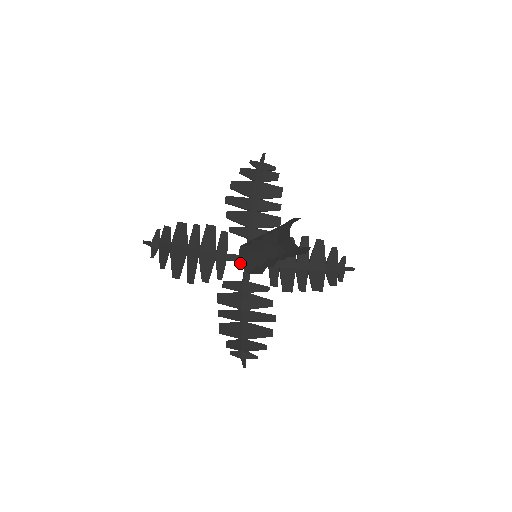
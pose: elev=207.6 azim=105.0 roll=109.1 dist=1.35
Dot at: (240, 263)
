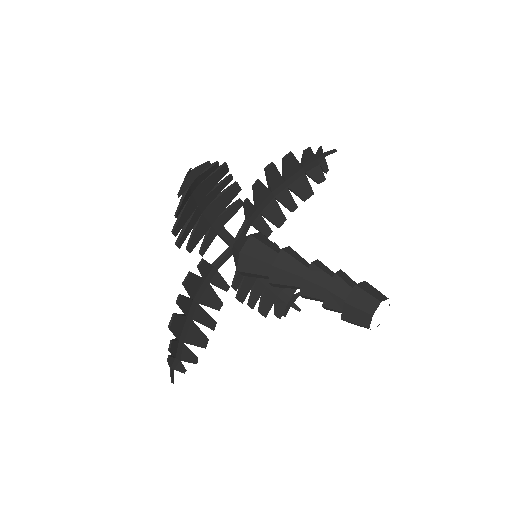
Dot at: (241, 256)
